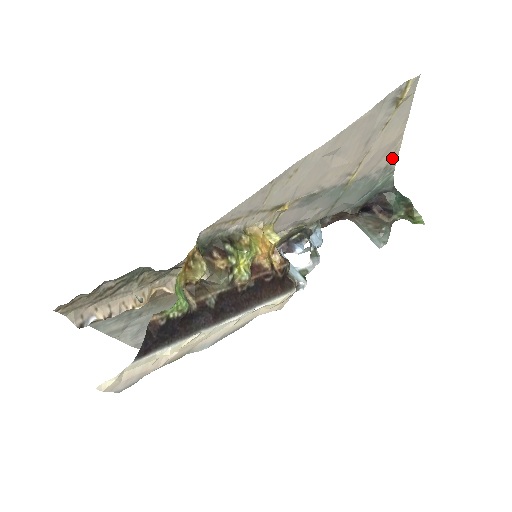
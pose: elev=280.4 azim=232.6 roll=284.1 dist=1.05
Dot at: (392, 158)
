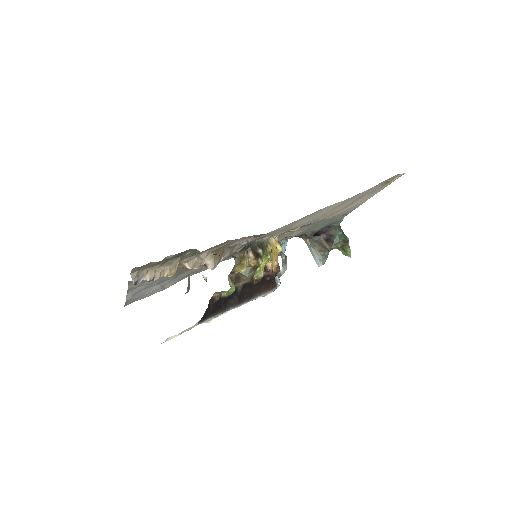
Dot at: (353, 209)
